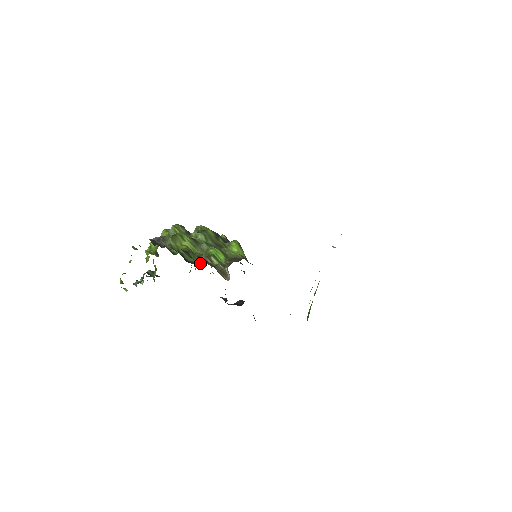
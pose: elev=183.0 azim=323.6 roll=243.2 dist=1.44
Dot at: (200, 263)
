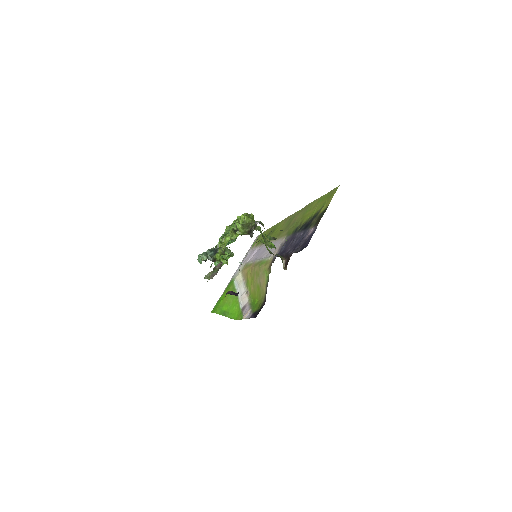
Dot at: occluded
